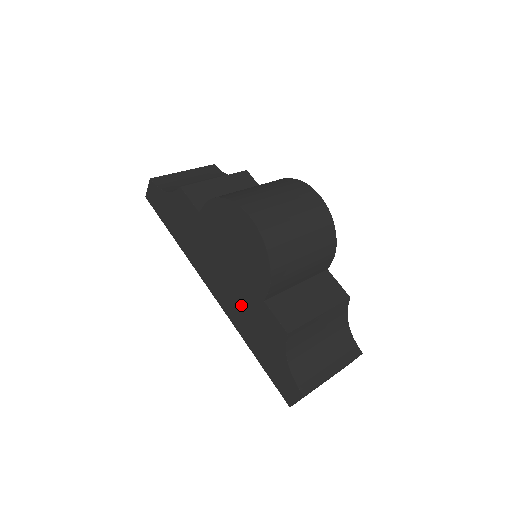
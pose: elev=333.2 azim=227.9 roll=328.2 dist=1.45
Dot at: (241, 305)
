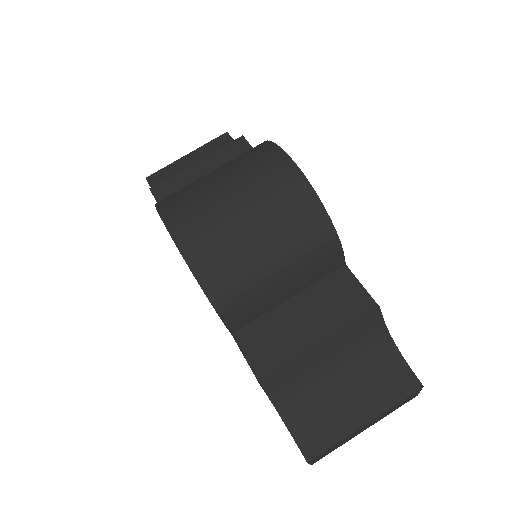
Dot at: occluded
